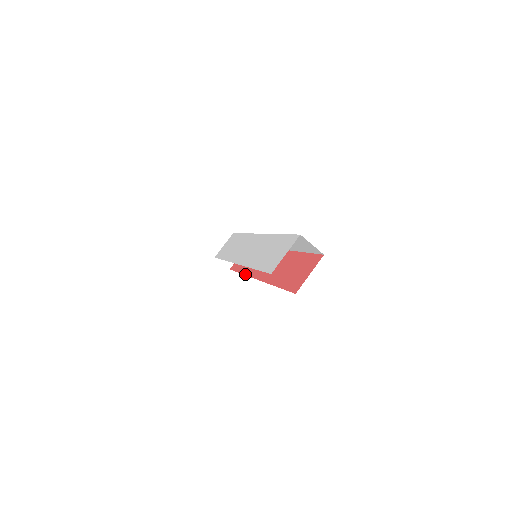
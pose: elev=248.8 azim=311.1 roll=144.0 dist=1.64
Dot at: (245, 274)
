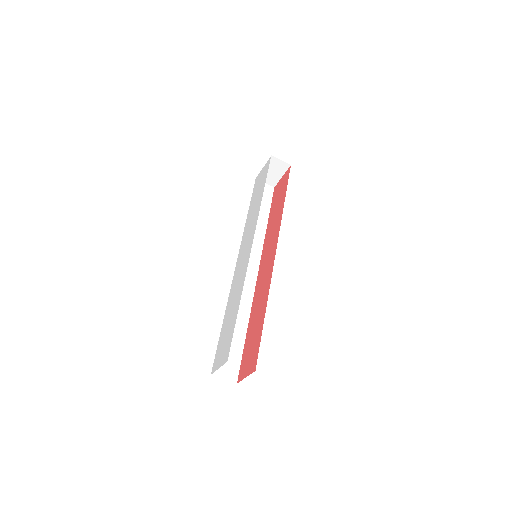
Dot at: (264, 240)
